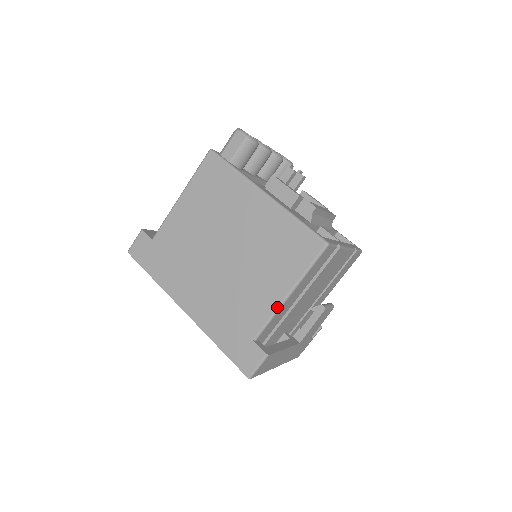
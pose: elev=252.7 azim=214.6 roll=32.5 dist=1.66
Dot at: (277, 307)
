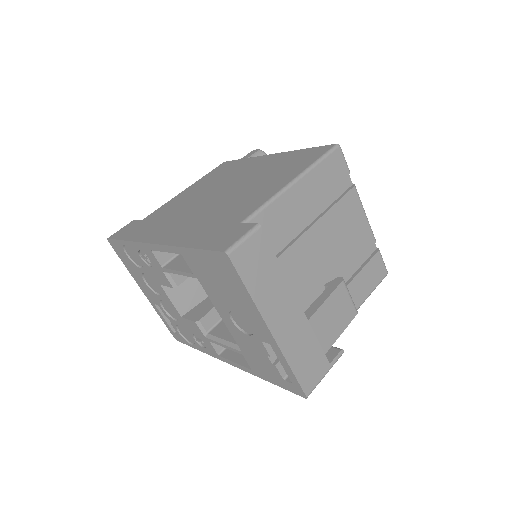
Dot at: (277, 192)
